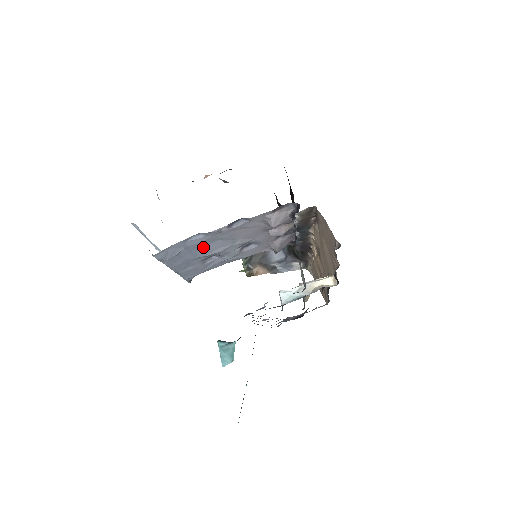
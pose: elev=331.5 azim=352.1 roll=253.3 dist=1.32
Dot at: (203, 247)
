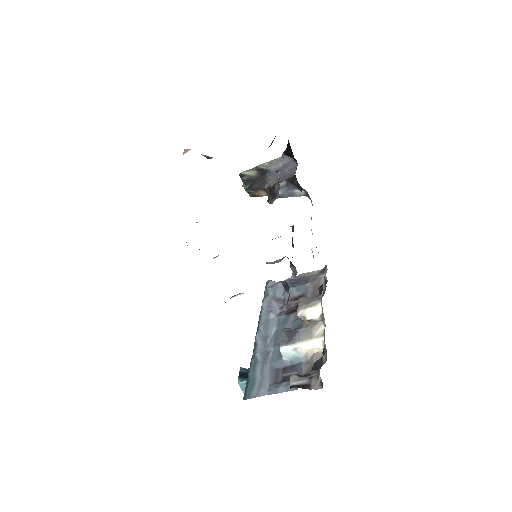
Dot at: occluded
